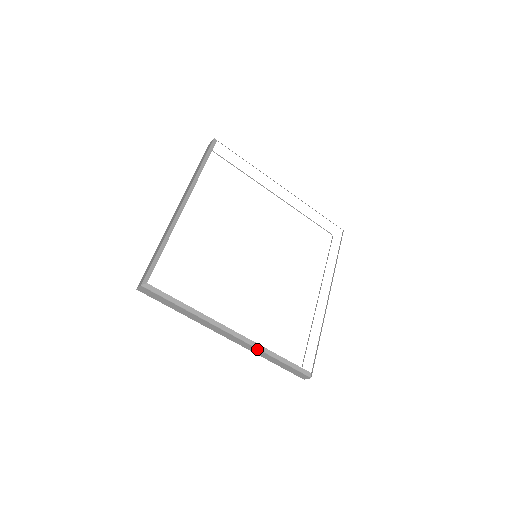
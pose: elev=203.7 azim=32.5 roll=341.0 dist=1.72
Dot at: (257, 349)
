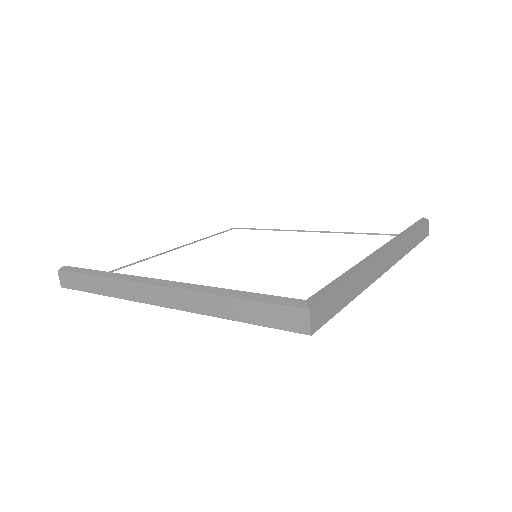
Dot at: (194, 294)
